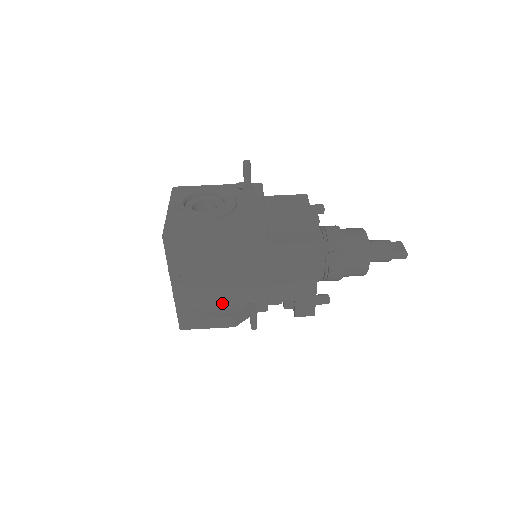
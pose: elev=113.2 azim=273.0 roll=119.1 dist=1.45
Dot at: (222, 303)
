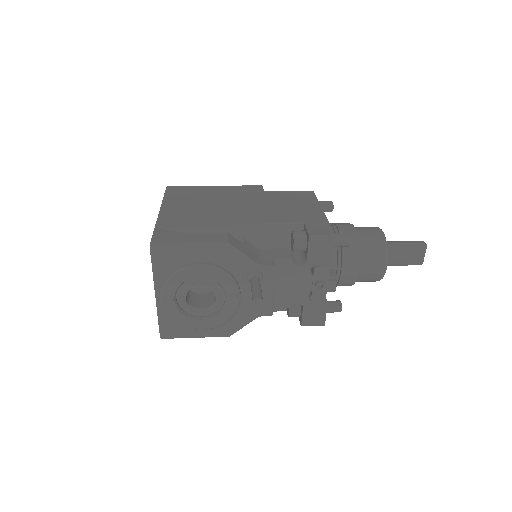
Dot at: (214, 223)
